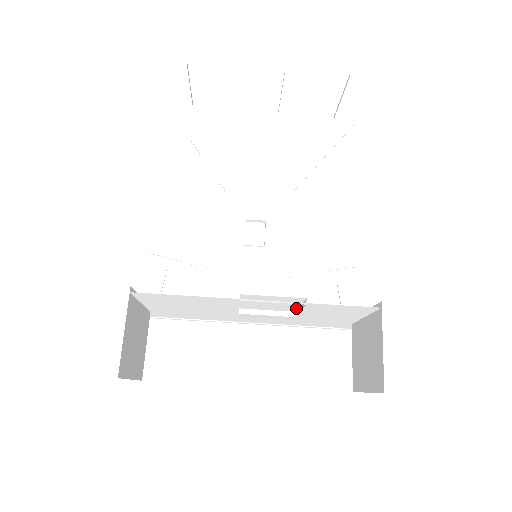
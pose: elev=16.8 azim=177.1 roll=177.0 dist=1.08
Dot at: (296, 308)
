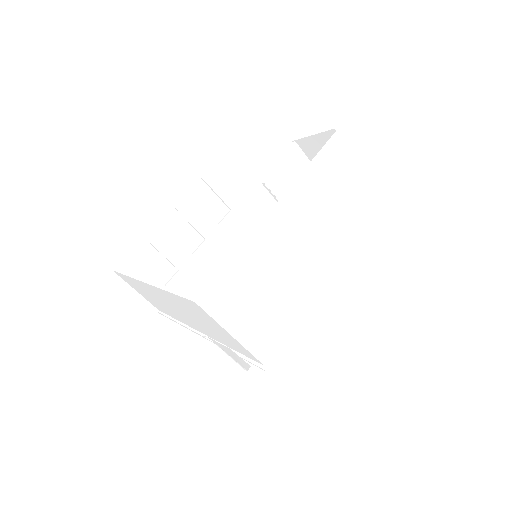
Dot at: occluded
